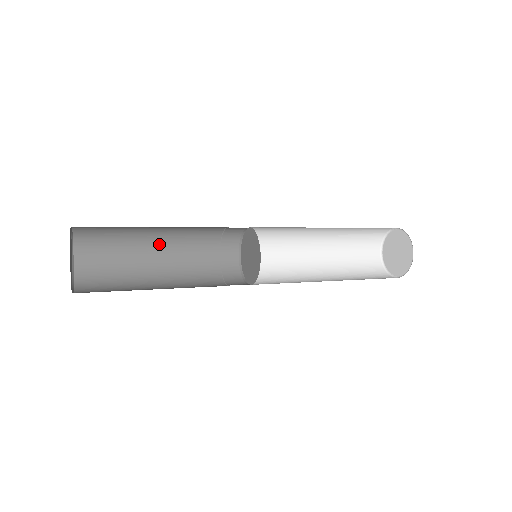
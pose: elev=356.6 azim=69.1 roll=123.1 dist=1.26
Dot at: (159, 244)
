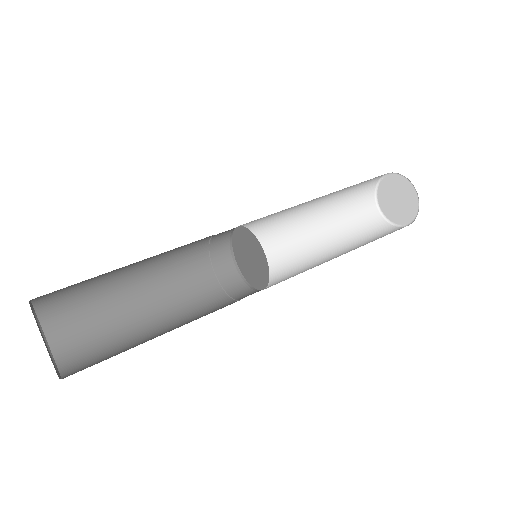
Dot at: (145, 294)
